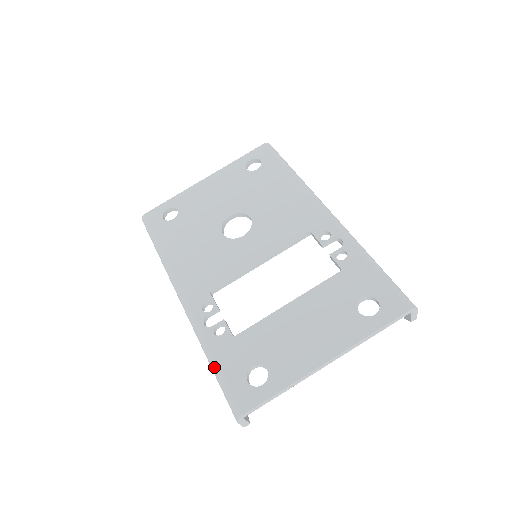
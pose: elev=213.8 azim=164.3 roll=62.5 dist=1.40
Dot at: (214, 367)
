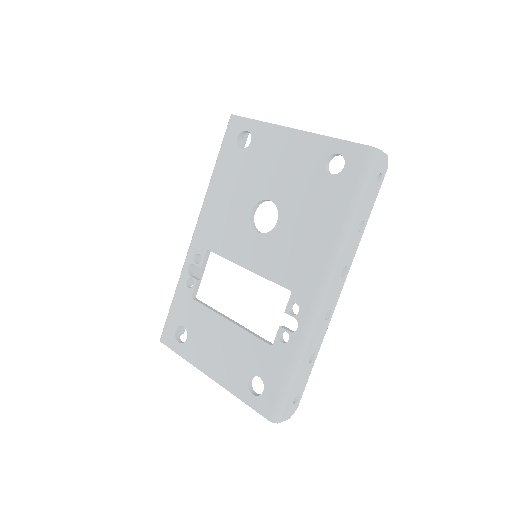
Dot at: (172, 300)
